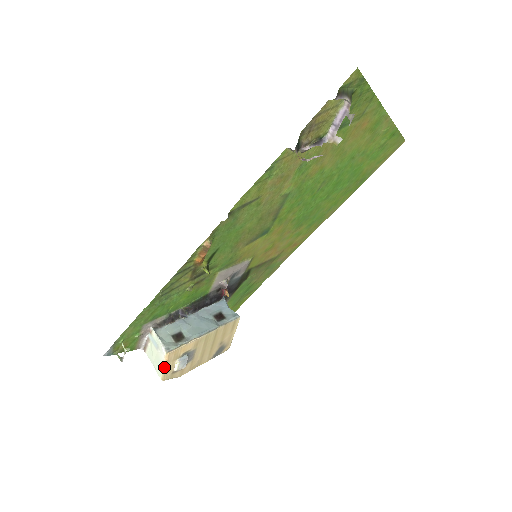
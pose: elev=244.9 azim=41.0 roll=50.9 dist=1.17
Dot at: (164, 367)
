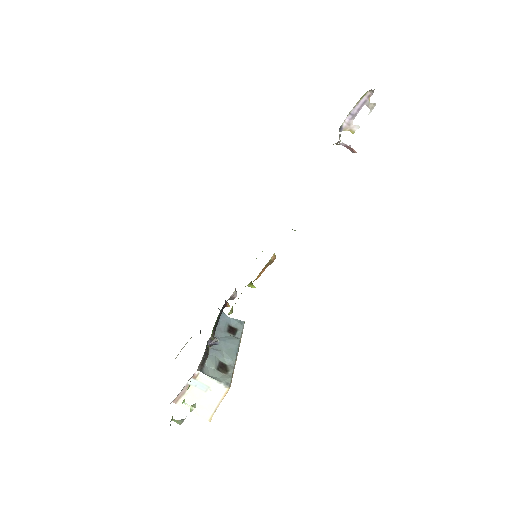
Dot at: (218, 406)
